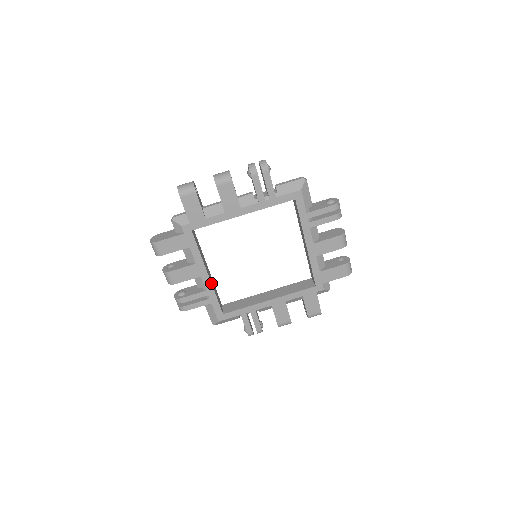
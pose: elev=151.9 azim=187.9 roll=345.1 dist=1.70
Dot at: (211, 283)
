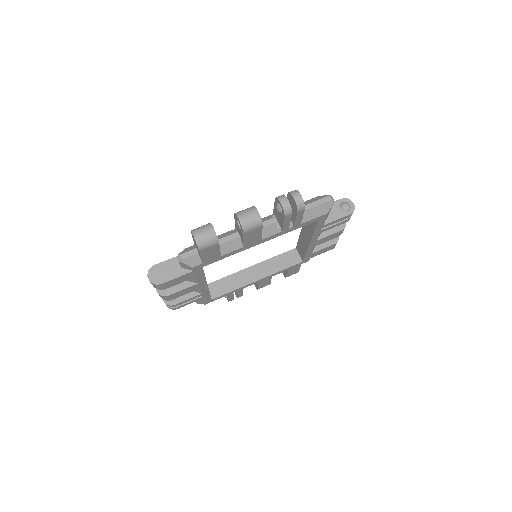
Dot at: (208, 288)
